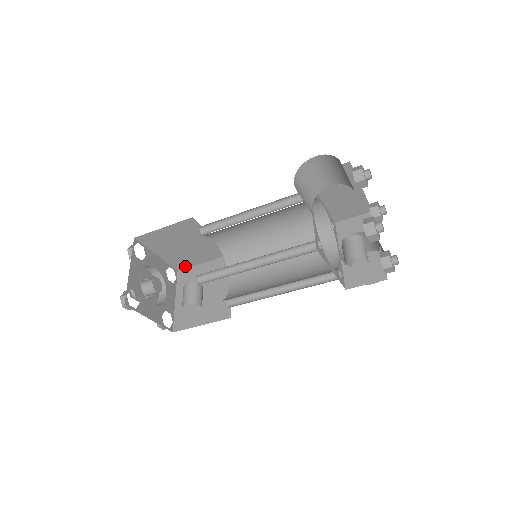
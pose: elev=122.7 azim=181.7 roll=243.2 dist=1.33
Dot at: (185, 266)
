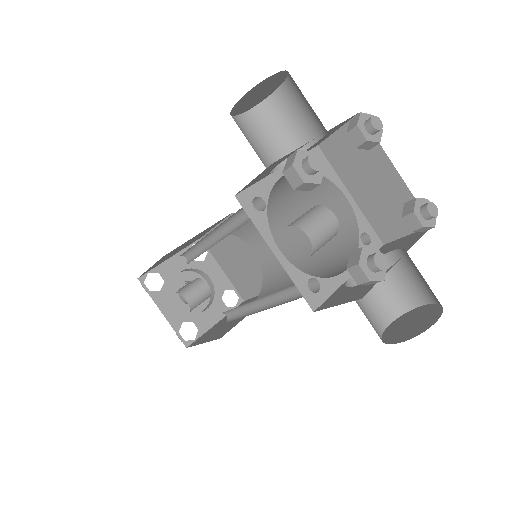
Dot at: (248, 295)
